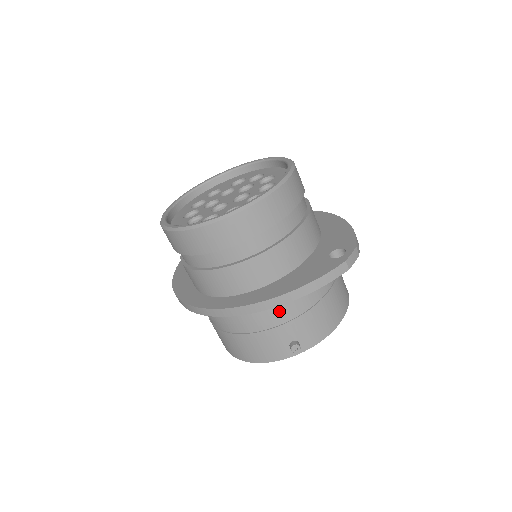
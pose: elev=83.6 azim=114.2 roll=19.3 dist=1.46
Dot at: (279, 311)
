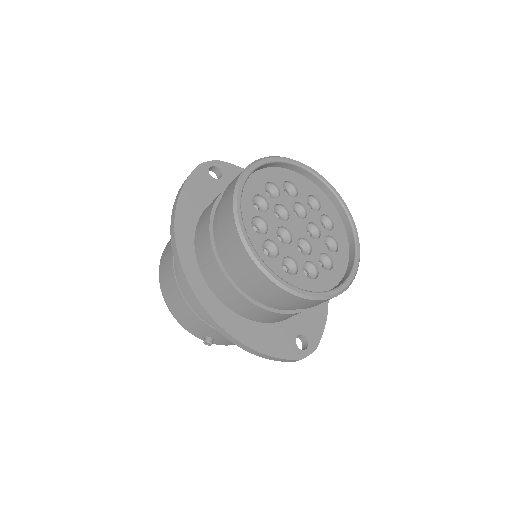
Dot at: occluded
